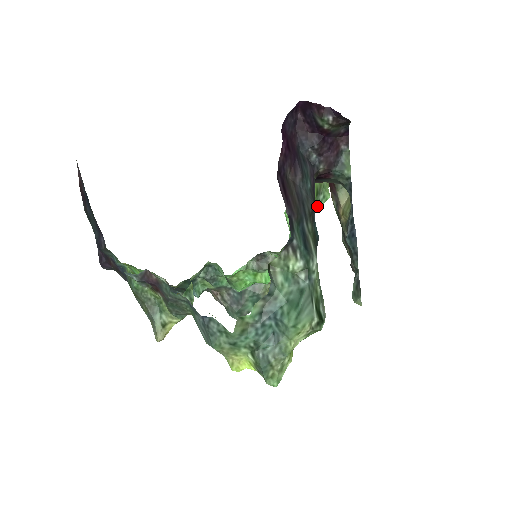
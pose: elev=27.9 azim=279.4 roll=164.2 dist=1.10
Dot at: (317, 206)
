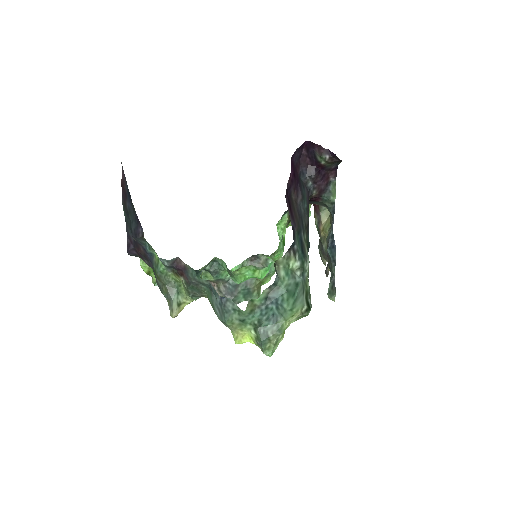
Dot at: occluded
